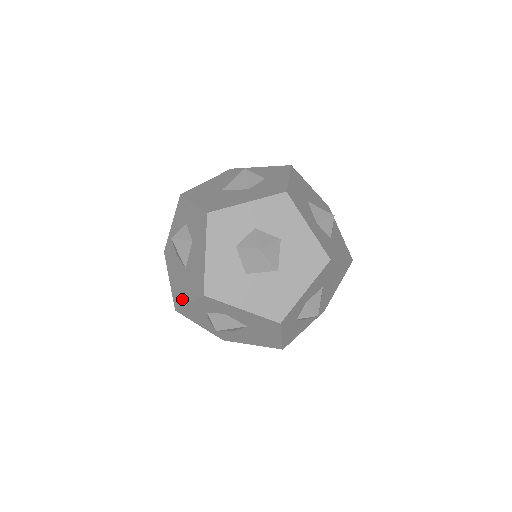
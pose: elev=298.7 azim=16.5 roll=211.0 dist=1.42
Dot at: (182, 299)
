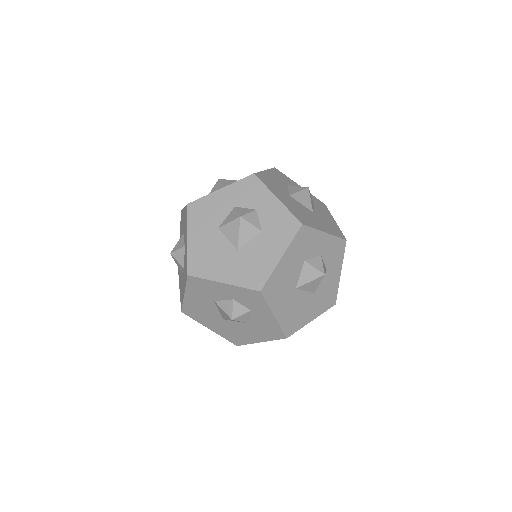
Dot at: (201, 321)
